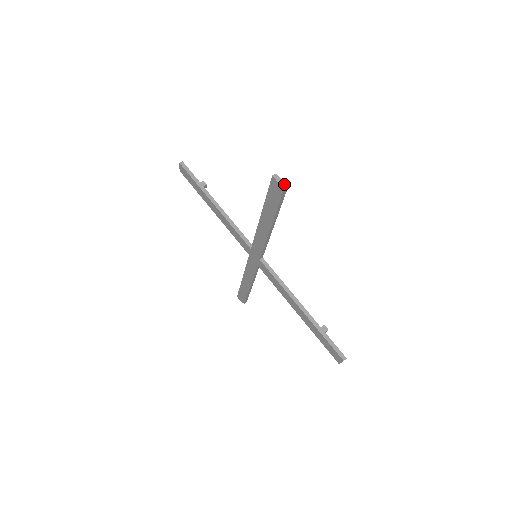
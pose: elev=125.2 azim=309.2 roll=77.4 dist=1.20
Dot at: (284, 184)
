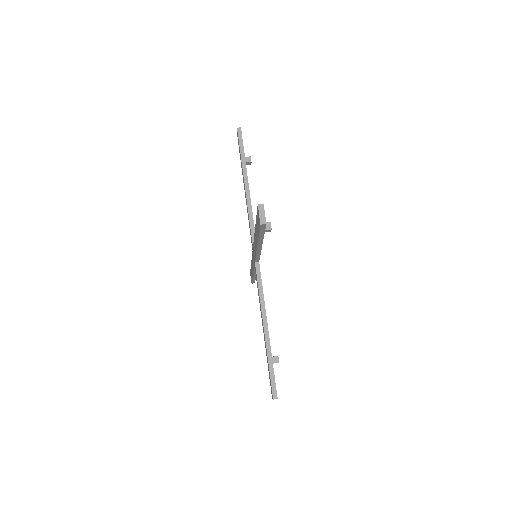
Dot at: (264, 219)
